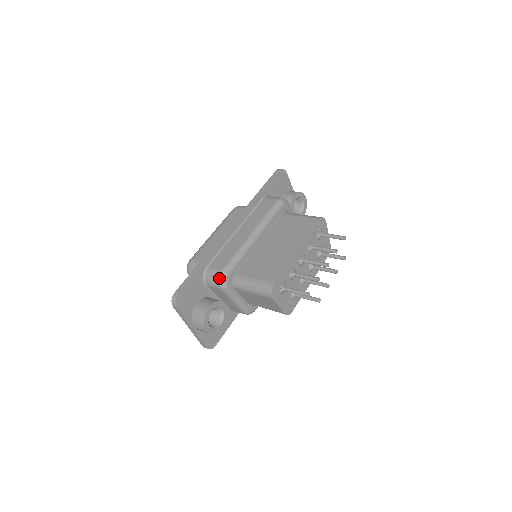
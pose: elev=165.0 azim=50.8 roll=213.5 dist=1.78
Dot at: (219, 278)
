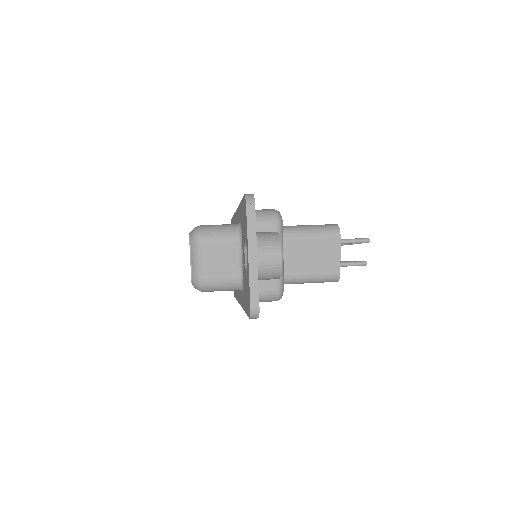
Dot at: (275, 212)
